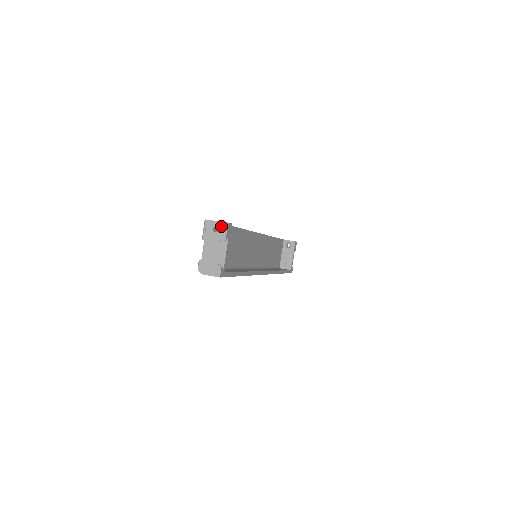
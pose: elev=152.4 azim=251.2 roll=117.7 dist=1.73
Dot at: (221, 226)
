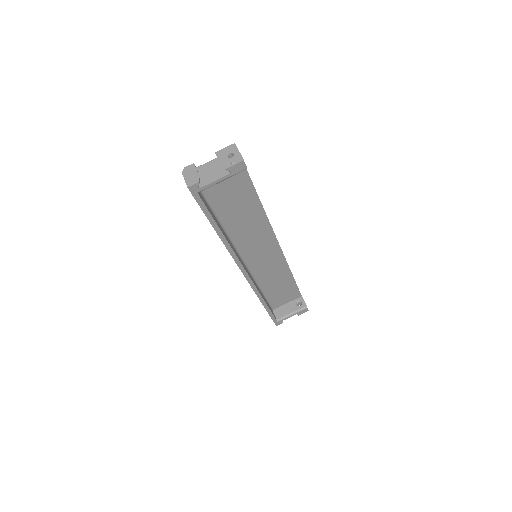
Dot at: (237, 157)
